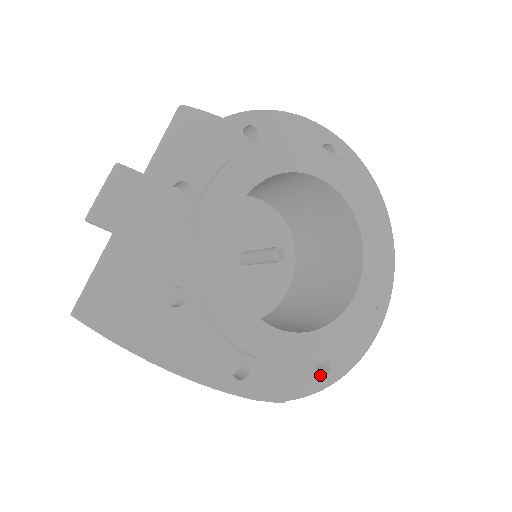
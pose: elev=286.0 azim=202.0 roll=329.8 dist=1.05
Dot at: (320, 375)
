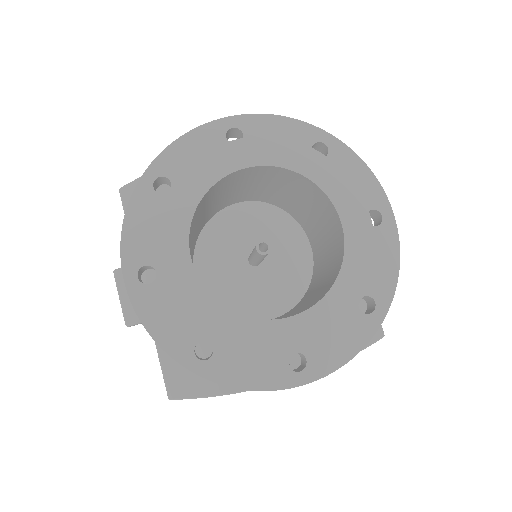
Dot at: (370, 314)
